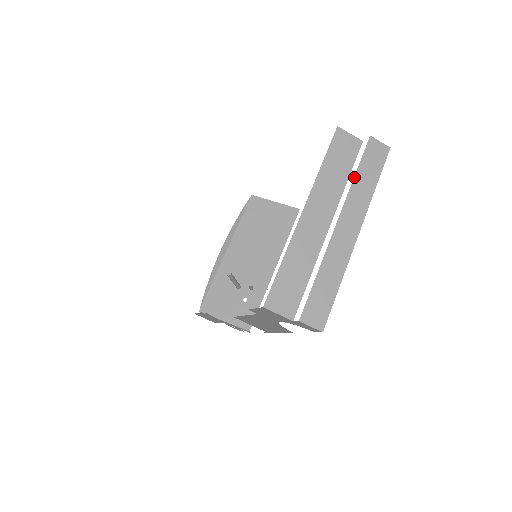
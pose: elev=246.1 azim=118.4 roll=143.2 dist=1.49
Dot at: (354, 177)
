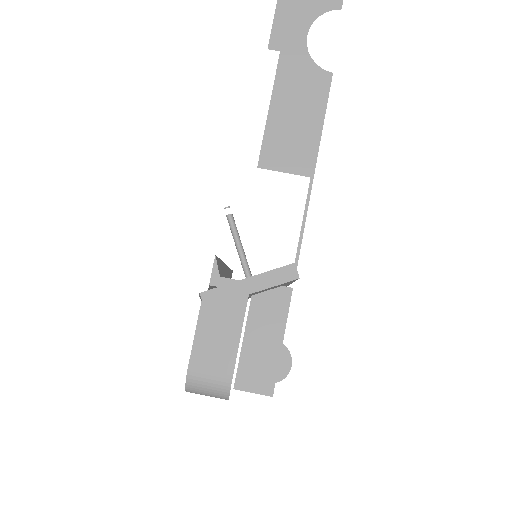
Dot at: occluded
